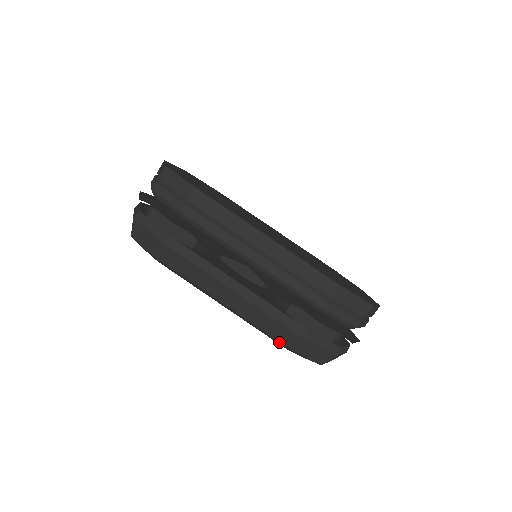
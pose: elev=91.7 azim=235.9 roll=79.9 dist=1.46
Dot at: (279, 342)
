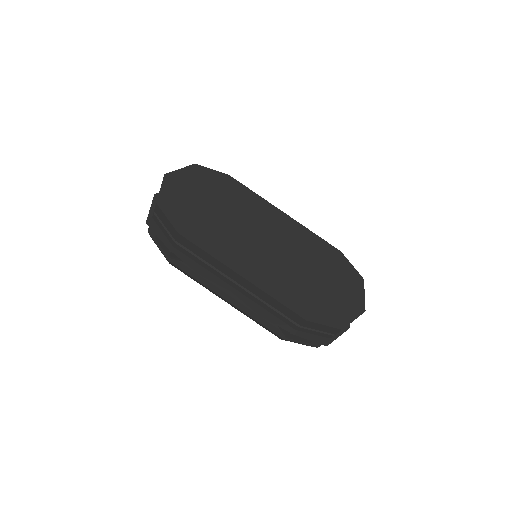
Dot at: occluded
